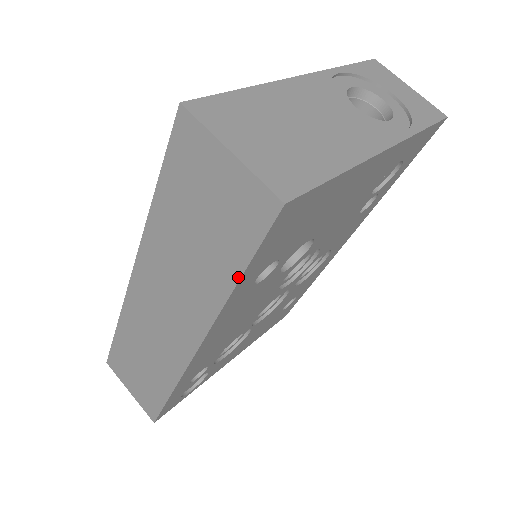
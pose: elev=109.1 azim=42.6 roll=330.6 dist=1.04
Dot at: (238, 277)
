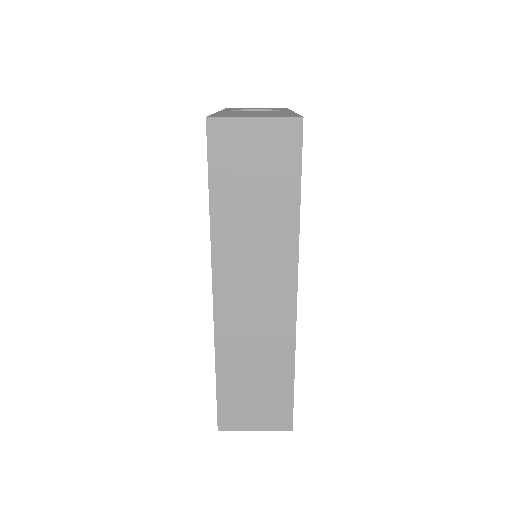
Dot at: (299, 195)
